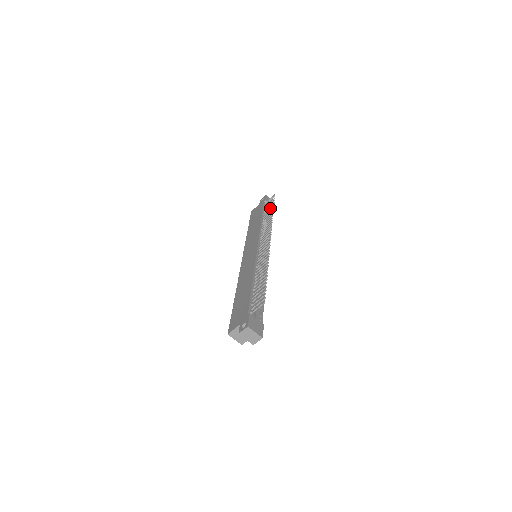
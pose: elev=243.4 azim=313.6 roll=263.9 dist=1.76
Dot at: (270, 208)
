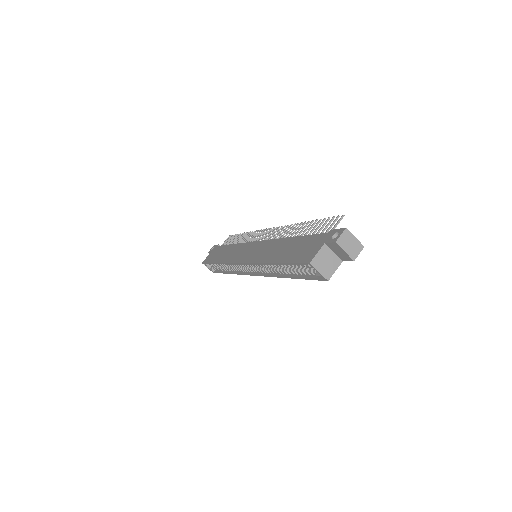
Dot at: (237, 237)
